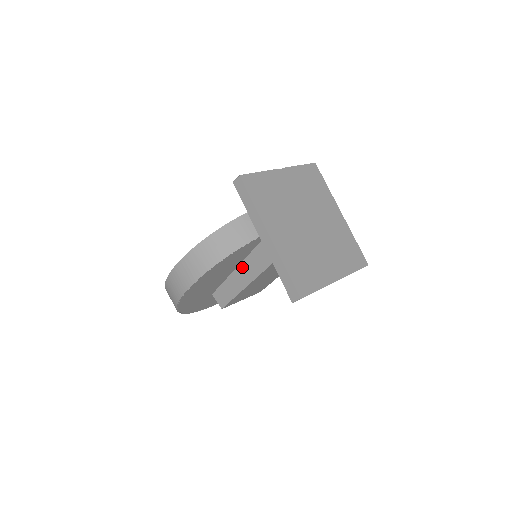
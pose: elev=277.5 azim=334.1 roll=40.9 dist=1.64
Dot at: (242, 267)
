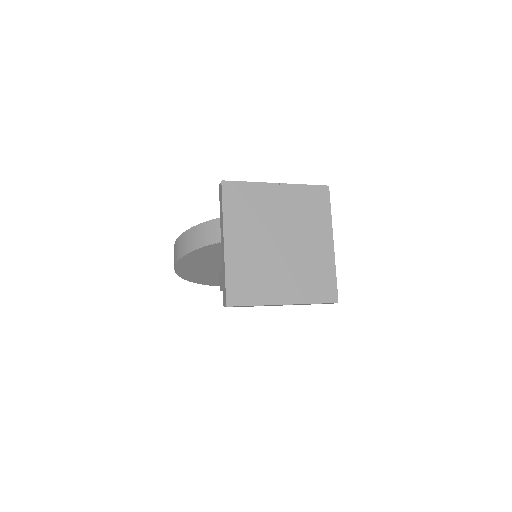
Dot at: occluded
